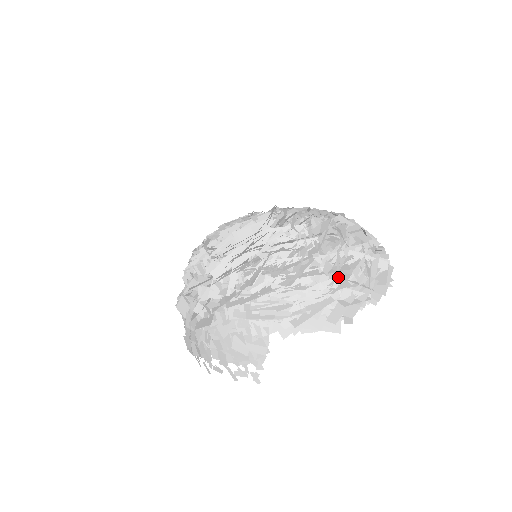
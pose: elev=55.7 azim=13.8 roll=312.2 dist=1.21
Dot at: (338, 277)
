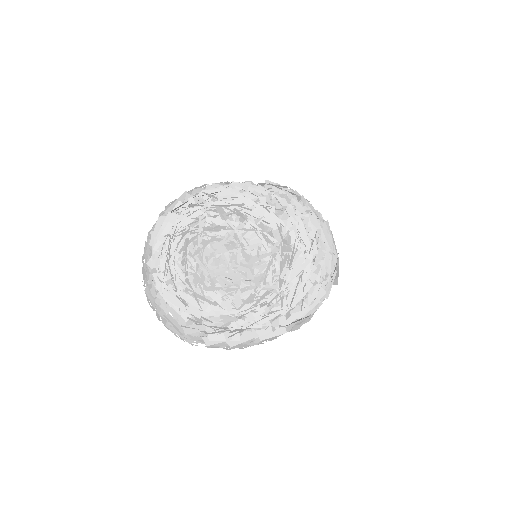
Dot at: occluded
